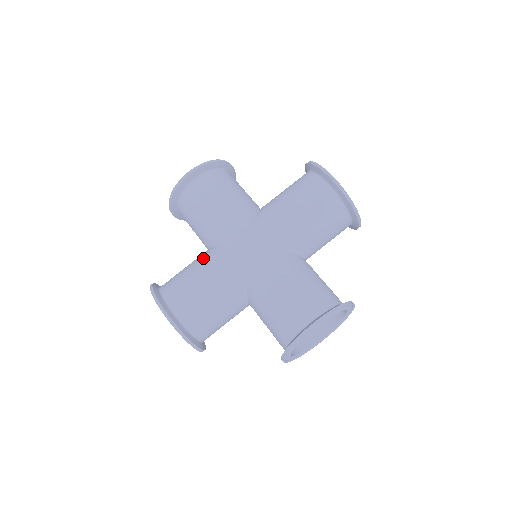
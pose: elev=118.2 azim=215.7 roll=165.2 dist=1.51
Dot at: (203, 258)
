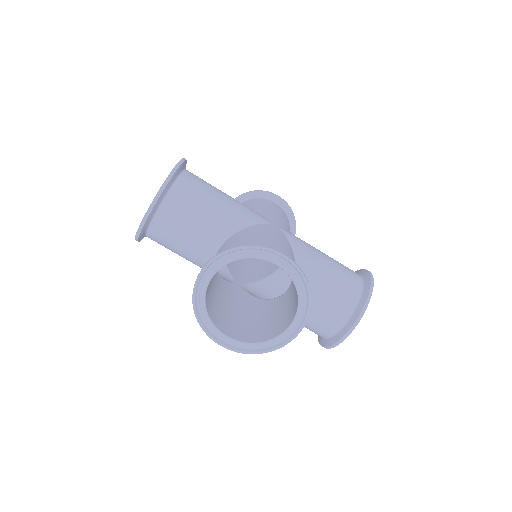
Dot at: occluded
